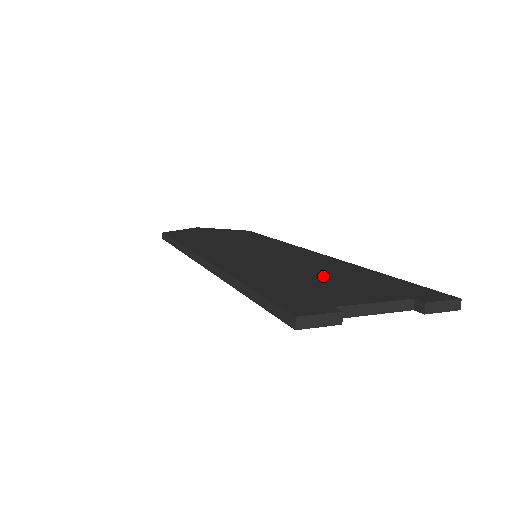
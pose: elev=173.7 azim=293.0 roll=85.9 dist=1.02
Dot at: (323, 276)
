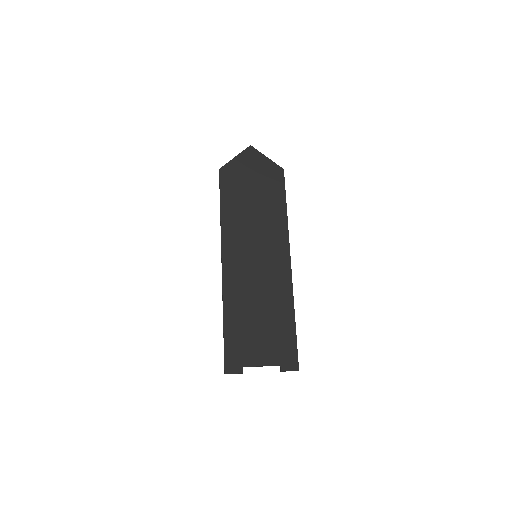
Dot at: (264, 321)
